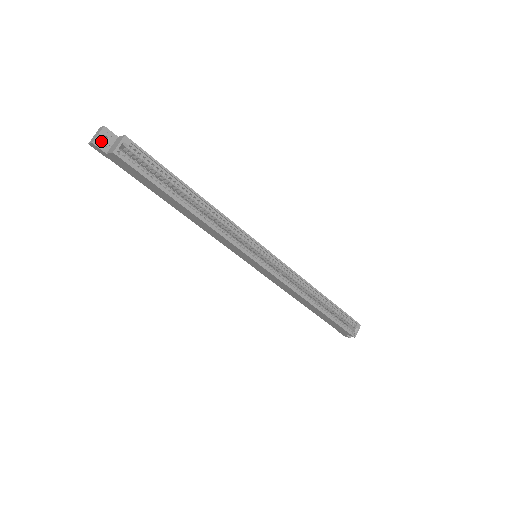
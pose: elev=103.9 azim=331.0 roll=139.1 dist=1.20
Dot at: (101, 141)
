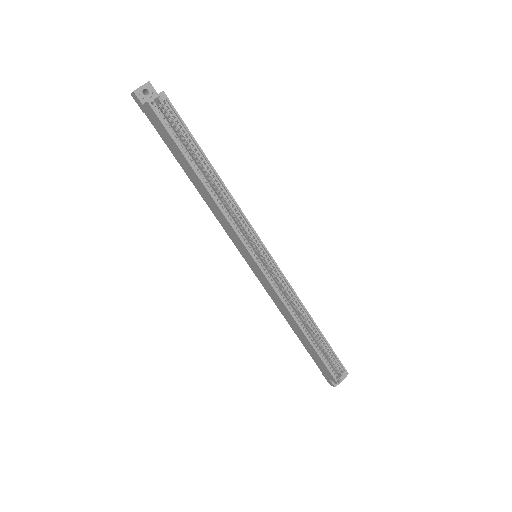
Dot at: (142, 92)
